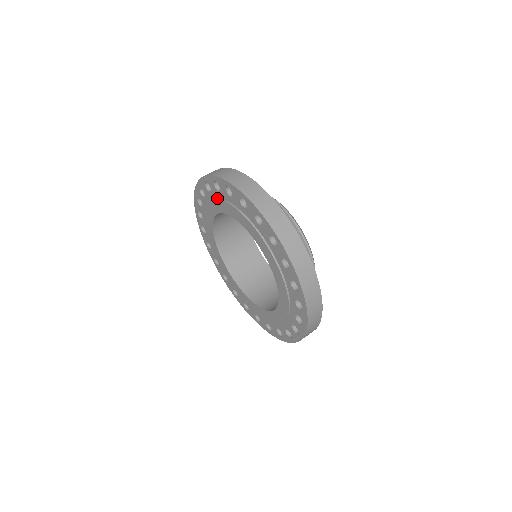
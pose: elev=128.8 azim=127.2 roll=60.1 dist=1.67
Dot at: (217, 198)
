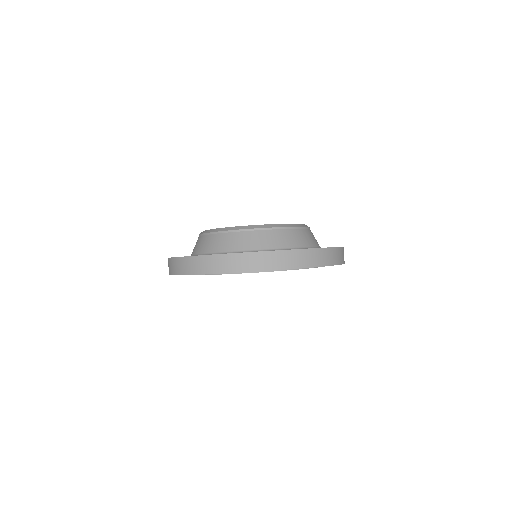
Dot at: occluded
